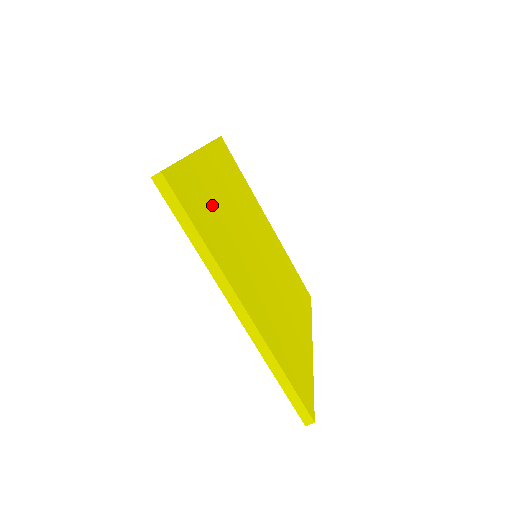
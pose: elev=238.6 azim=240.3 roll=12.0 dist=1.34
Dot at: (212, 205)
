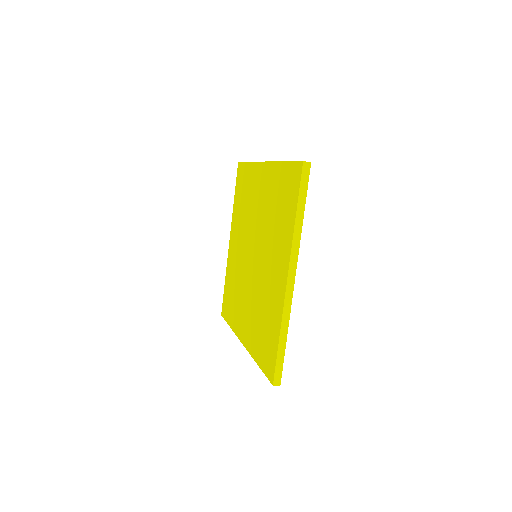
Dot at: occluded
